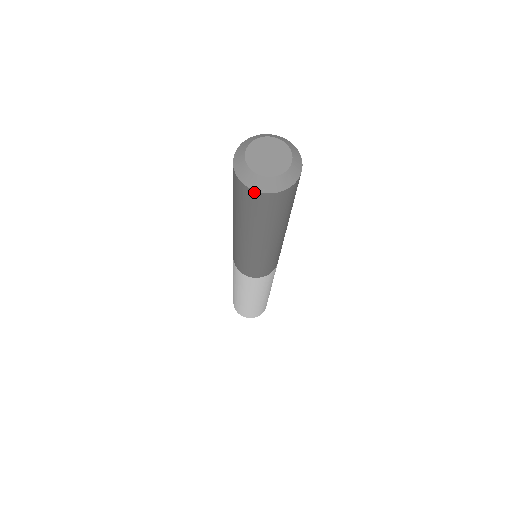
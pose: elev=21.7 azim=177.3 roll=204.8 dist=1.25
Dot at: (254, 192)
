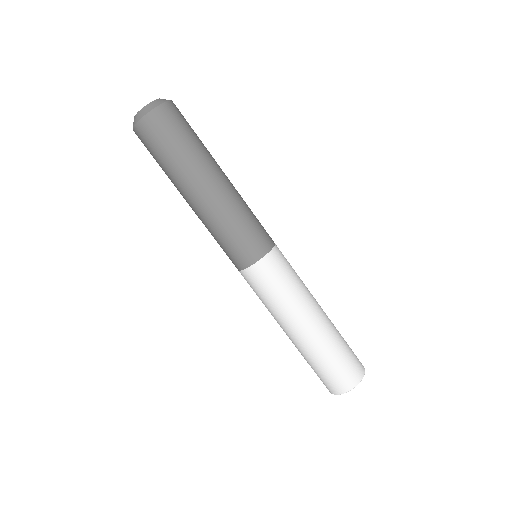
Dot at: (156, 110)
